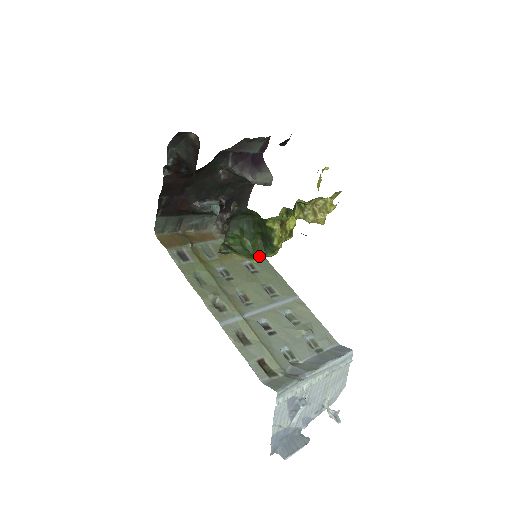
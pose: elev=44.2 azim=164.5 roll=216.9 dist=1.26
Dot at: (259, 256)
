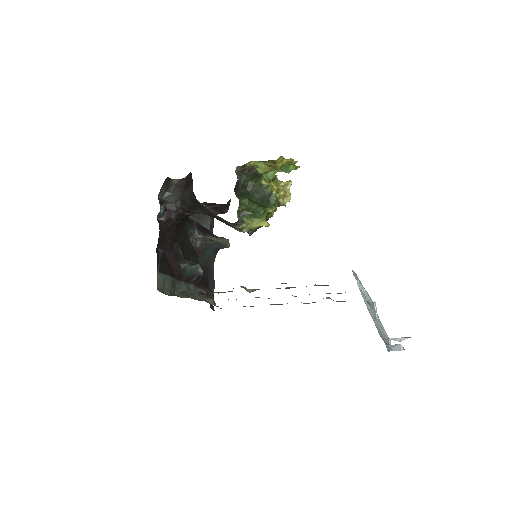
Dot at: (265, 220)
